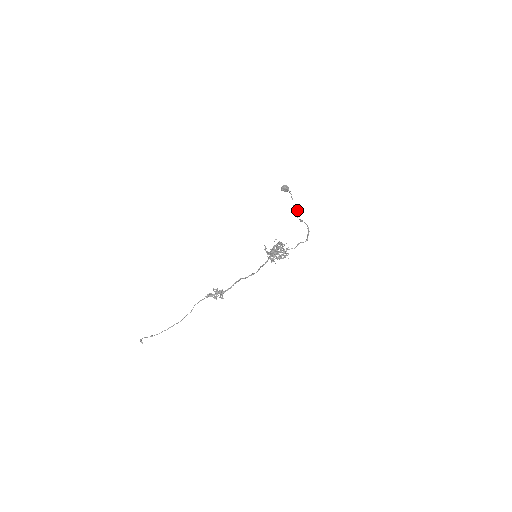
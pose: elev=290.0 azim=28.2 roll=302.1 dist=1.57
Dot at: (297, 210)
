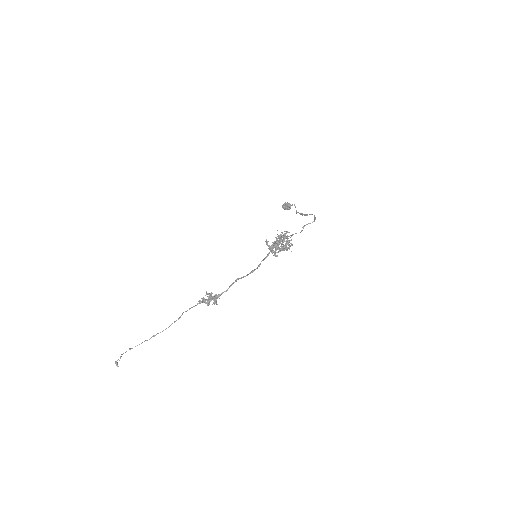
Dot at: (301, 213)
